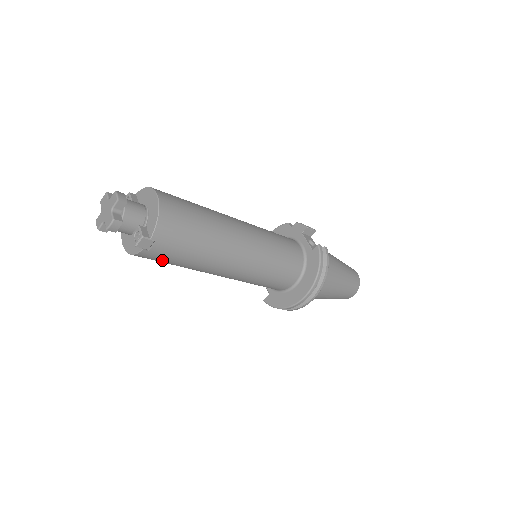
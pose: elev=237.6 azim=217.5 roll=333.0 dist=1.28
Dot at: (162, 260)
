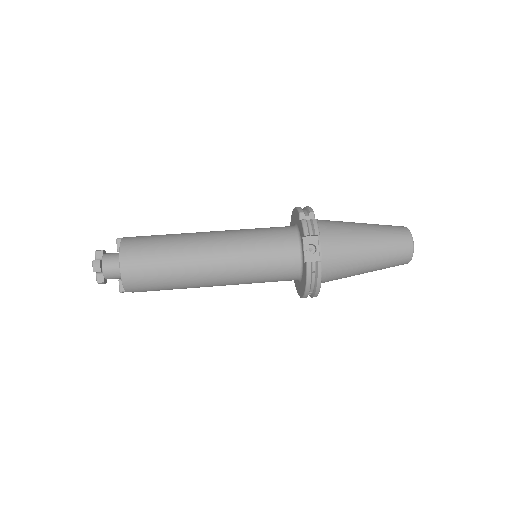
Dot at: occluded
